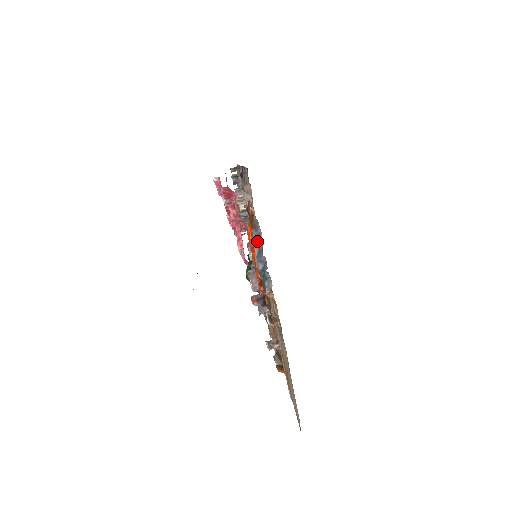
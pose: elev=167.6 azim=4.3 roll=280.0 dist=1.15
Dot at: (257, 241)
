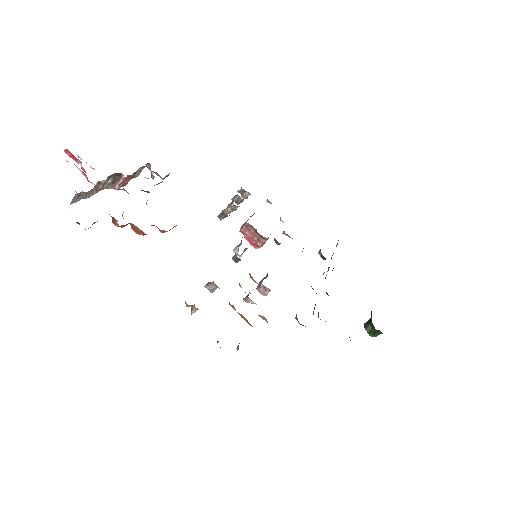
Dot at: occluded
